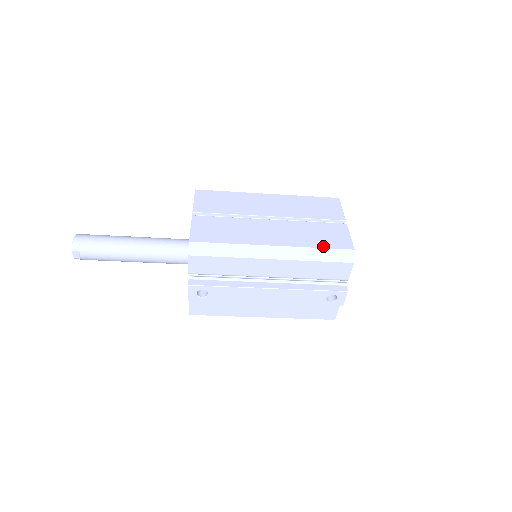
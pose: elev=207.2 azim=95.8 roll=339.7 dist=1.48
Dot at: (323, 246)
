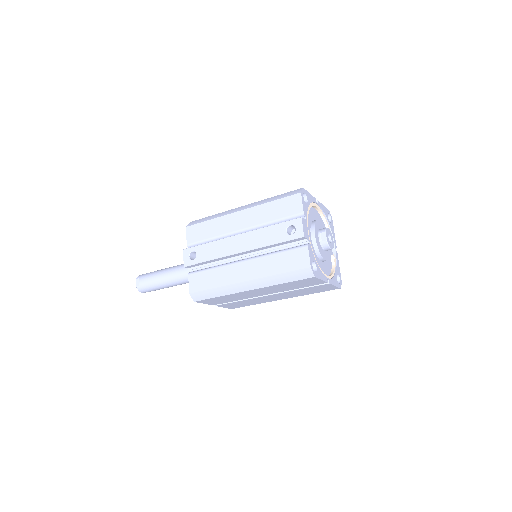
Dot at: occluded
